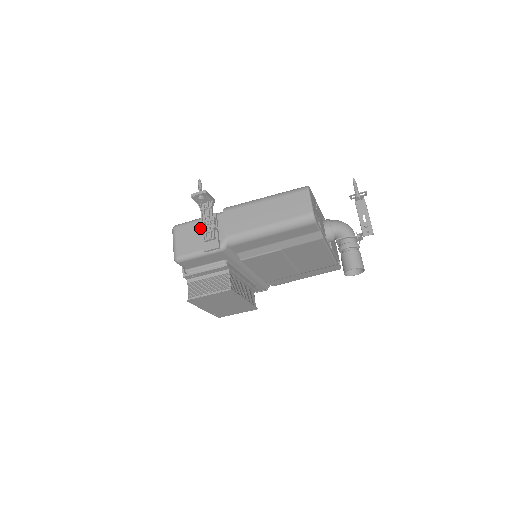
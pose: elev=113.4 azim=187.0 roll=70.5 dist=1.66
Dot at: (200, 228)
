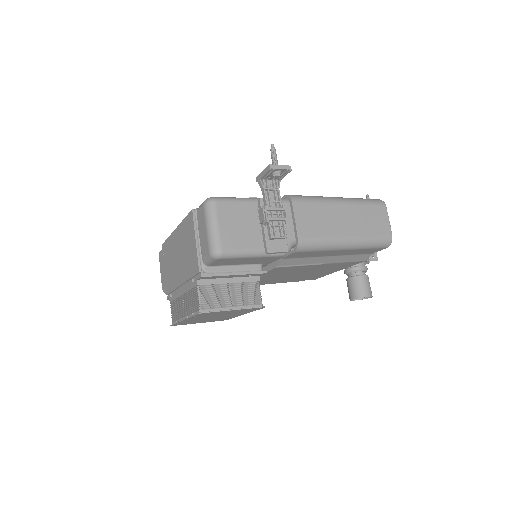
Dot at: (268, 217)
